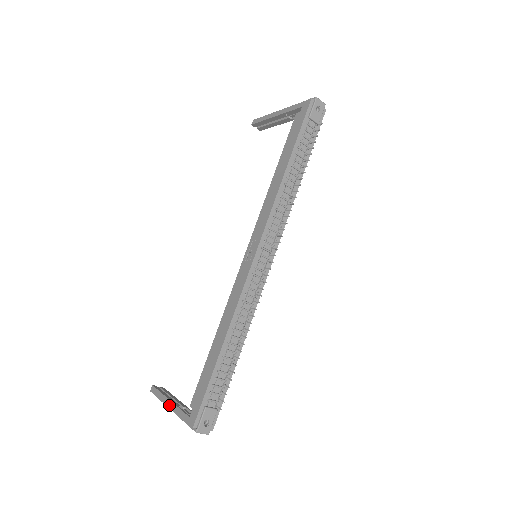
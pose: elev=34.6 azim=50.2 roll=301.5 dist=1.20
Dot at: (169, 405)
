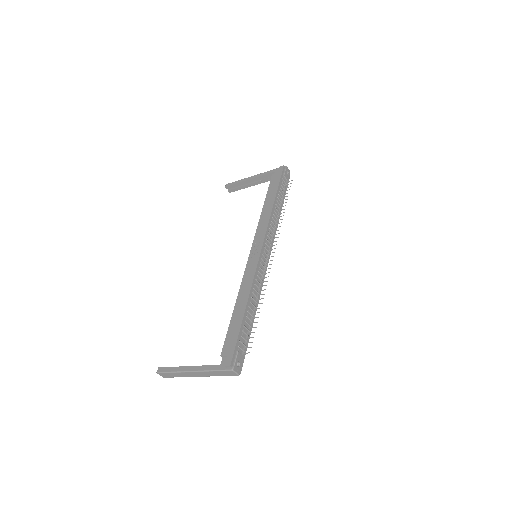
Dot at: (190, 369)
